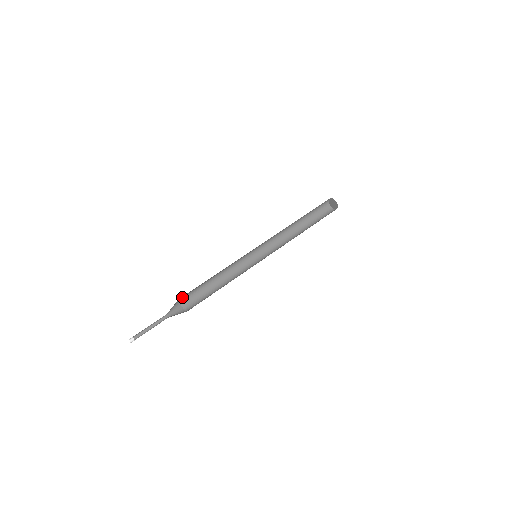
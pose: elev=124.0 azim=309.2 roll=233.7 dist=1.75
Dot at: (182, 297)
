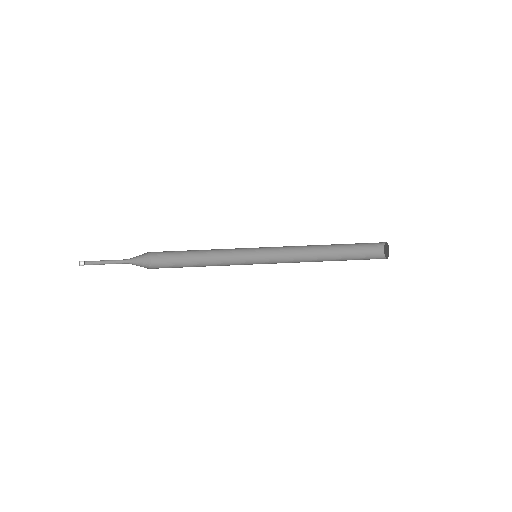
Dot at: occluded
